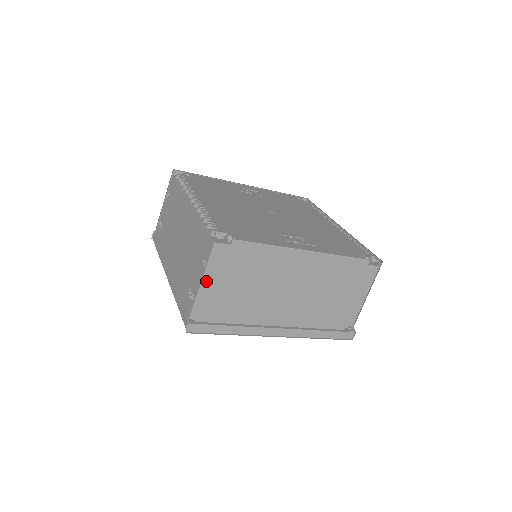
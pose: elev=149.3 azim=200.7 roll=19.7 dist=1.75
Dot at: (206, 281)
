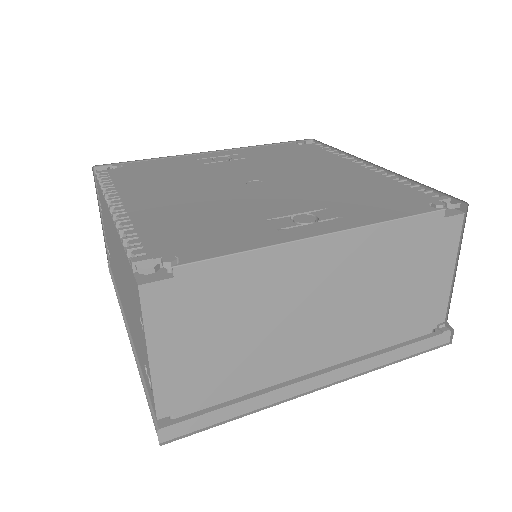
Dot at: (157, 353)
